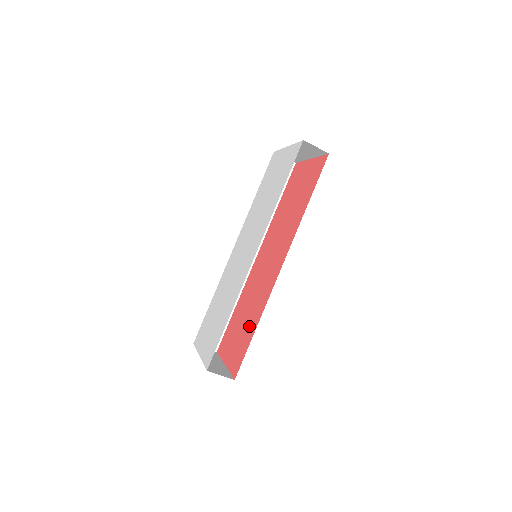
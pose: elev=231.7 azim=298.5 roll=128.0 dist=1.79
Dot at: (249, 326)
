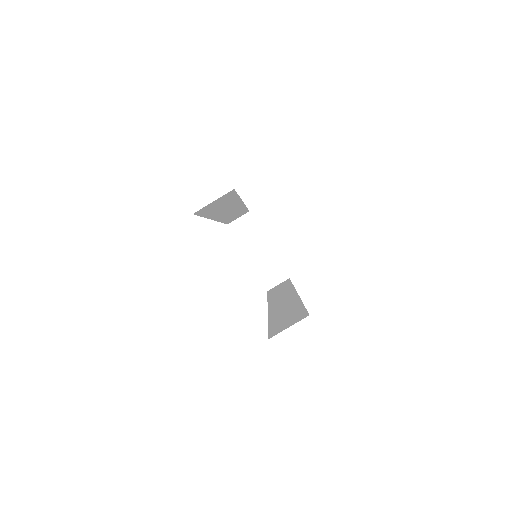
Dot at: occluded
